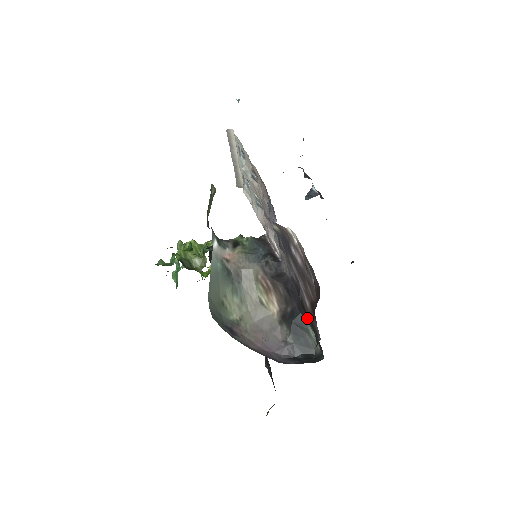
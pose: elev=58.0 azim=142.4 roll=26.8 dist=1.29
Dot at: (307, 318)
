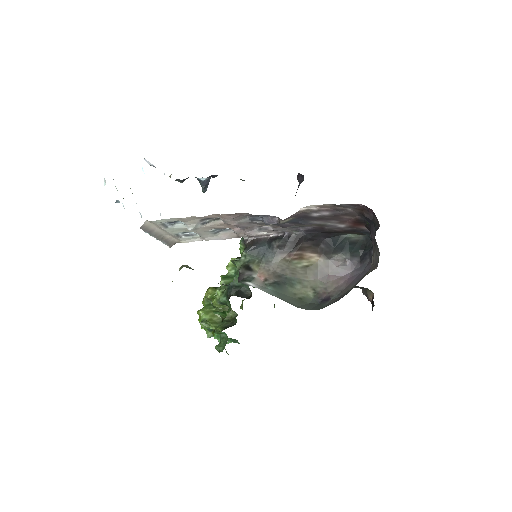
Dot at: (338, 234)
